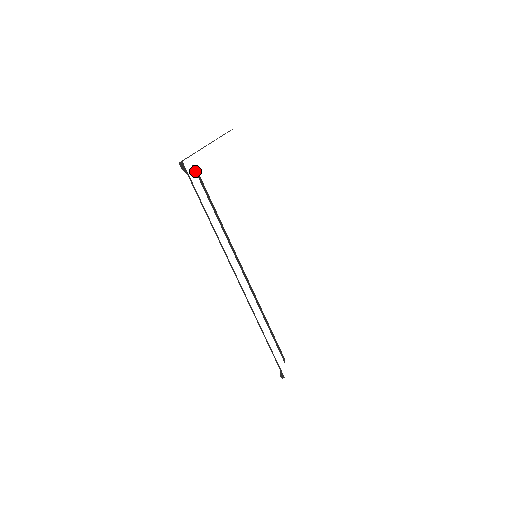
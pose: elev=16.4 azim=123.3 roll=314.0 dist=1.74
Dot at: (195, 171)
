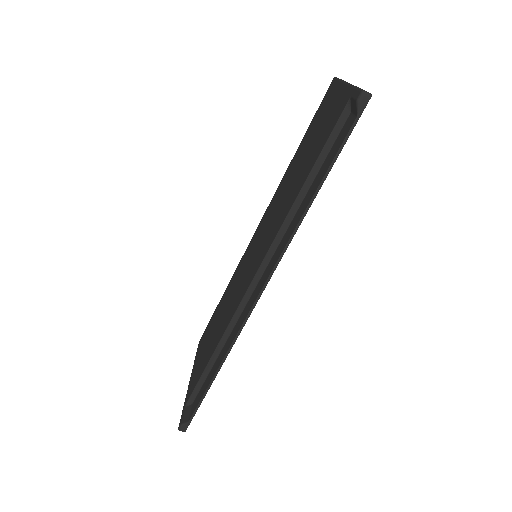
Dot at: (342, 112)
